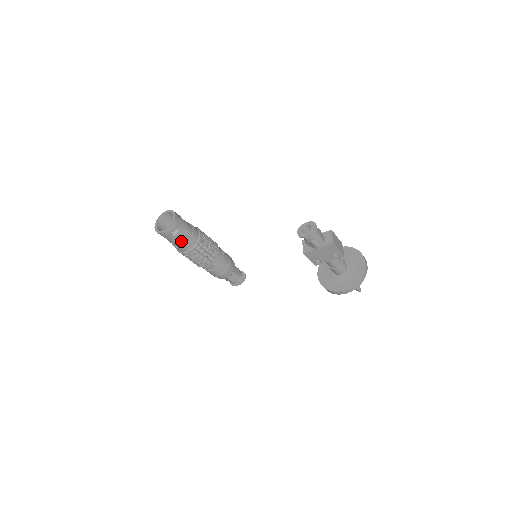
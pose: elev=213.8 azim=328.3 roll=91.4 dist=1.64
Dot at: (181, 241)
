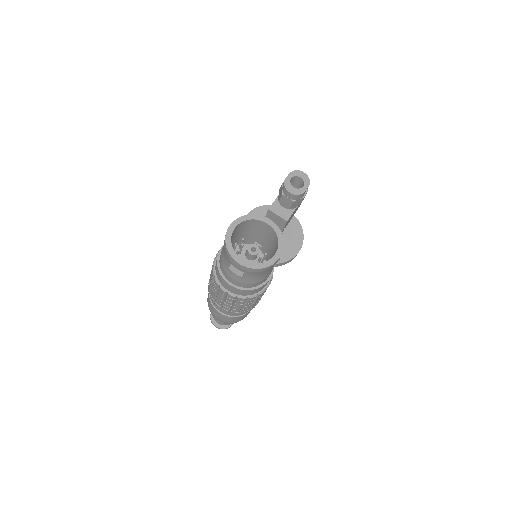
Dot at: occluded
